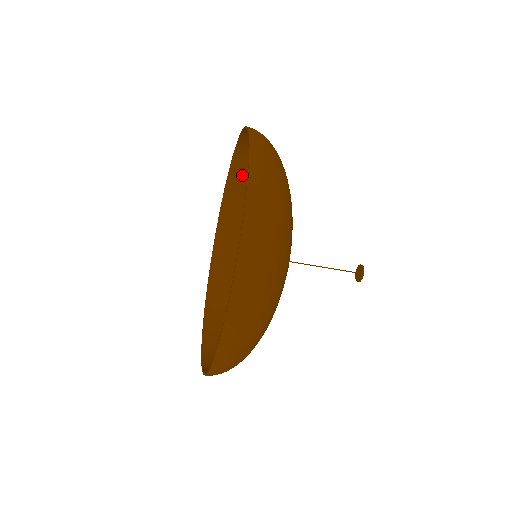
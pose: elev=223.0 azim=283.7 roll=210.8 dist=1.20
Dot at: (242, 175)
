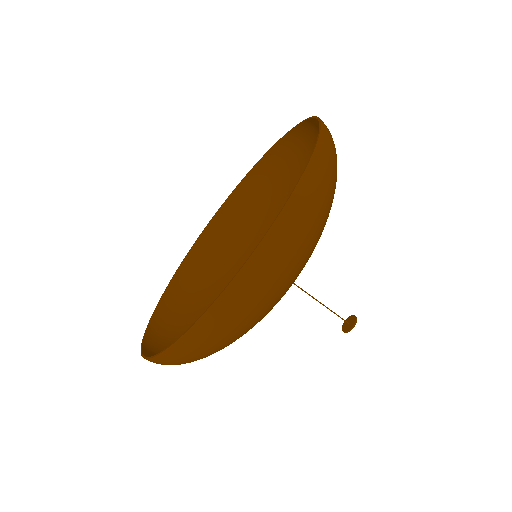
Dot at: (300, 145)
